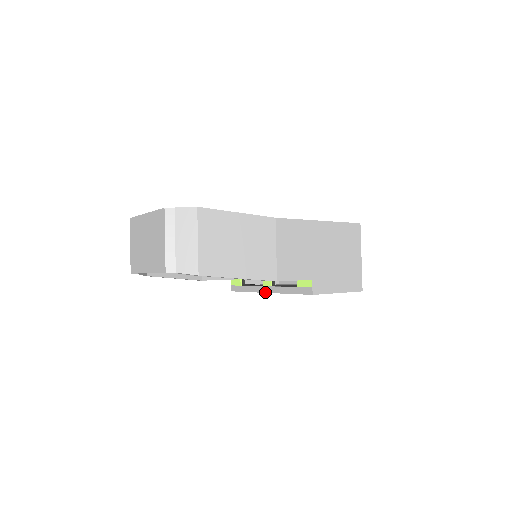
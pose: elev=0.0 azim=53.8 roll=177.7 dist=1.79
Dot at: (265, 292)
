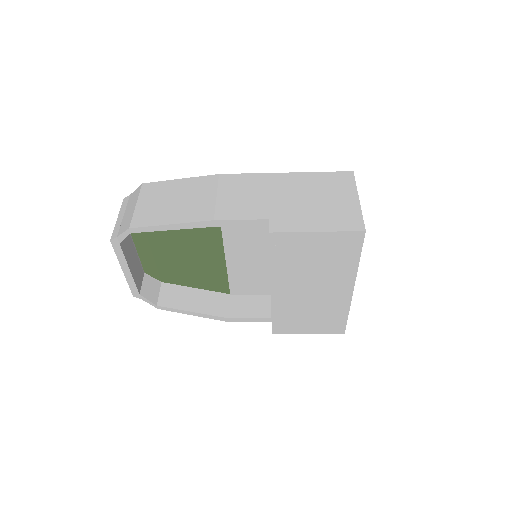
Dot at: occluded
